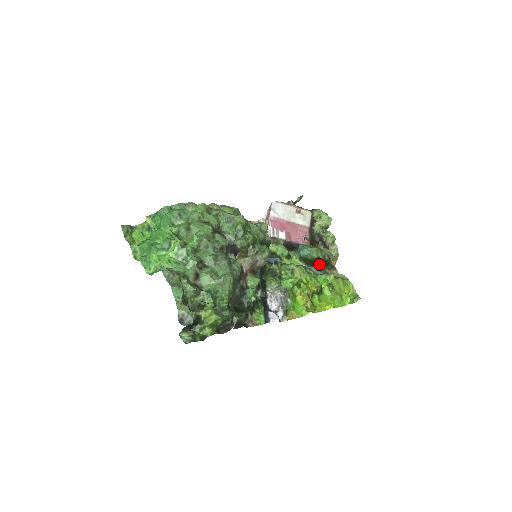
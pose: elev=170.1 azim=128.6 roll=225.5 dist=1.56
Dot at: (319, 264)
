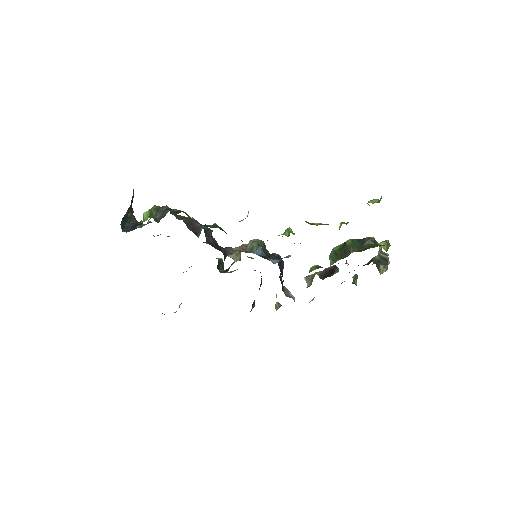
Dot at: (354, 247)
